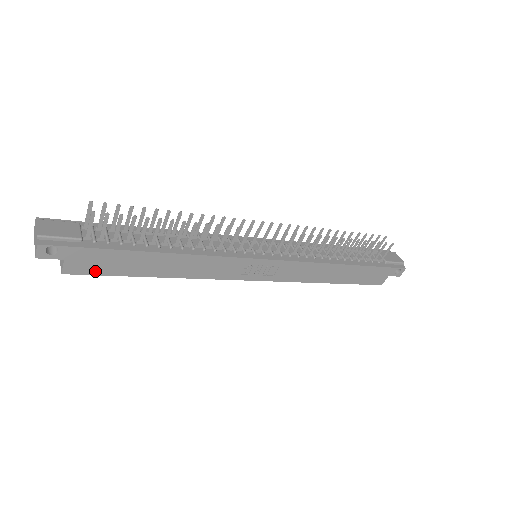
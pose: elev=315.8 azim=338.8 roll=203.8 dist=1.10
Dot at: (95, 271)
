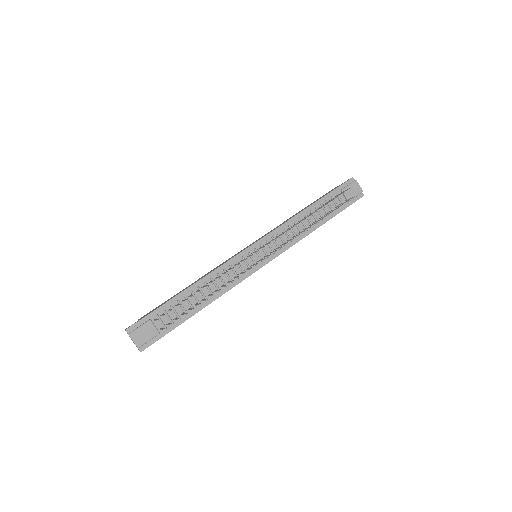
Dot at: occluded
